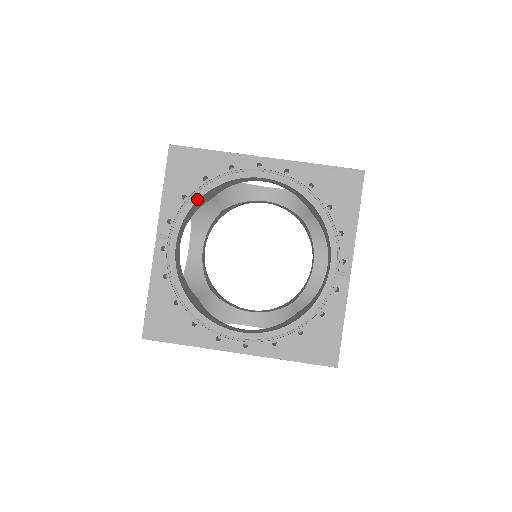
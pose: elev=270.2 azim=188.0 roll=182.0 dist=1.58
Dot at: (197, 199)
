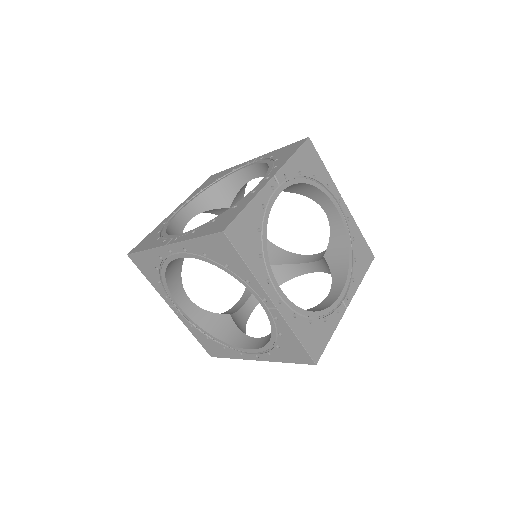
Dot at: (165, 281)
